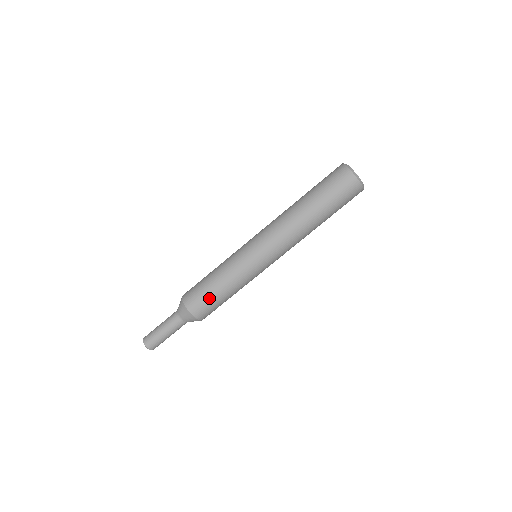
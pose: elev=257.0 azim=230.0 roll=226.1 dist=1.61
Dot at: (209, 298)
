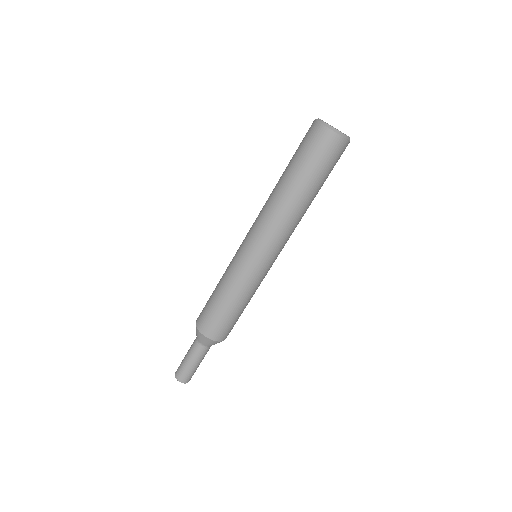
Dot at: (224, 319)
